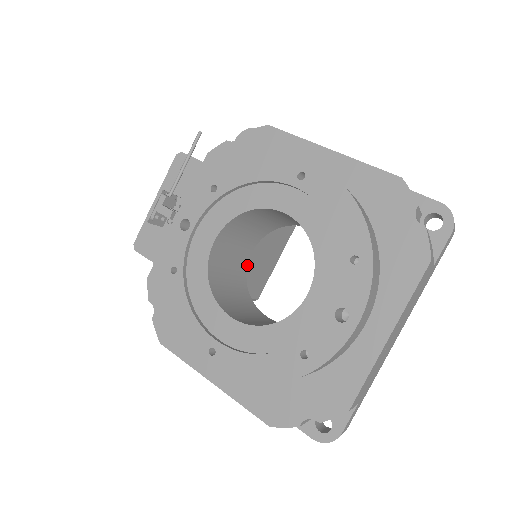
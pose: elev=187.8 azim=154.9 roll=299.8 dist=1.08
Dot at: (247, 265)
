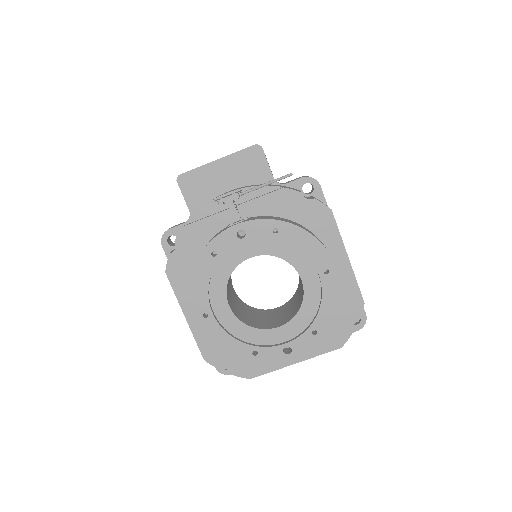
Dot at: occluded
